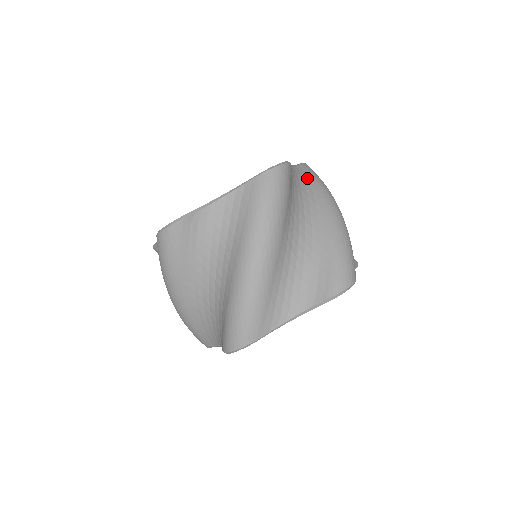
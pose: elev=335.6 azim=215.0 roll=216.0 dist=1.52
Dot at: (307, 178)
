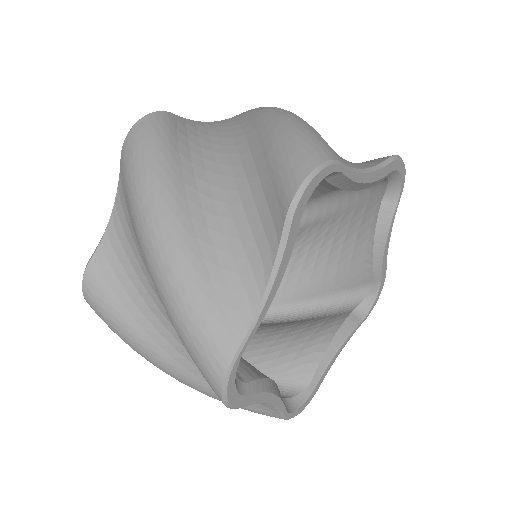
Dot at: occluded
